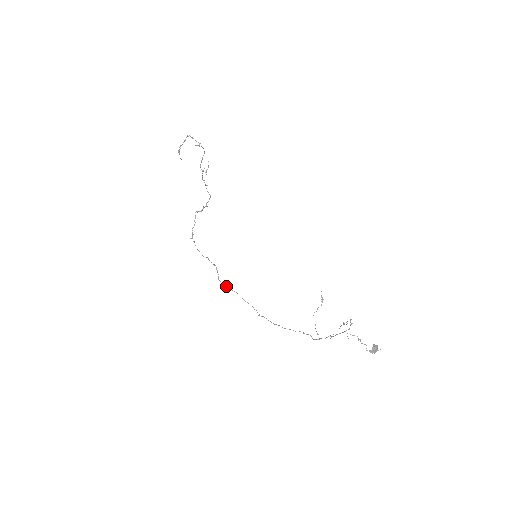
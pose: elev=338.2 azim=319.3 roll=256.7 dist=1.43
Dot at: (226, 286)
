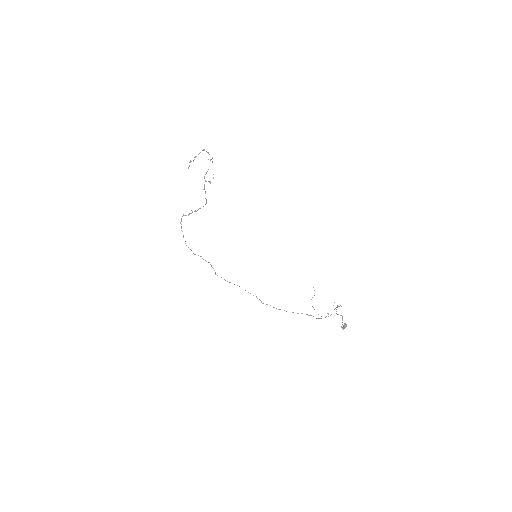
Dot at: occluded
